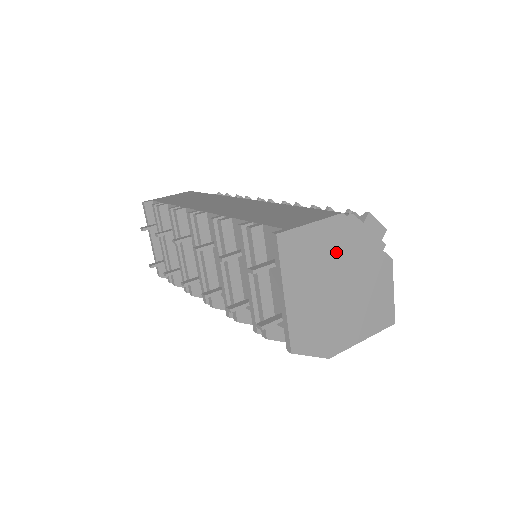
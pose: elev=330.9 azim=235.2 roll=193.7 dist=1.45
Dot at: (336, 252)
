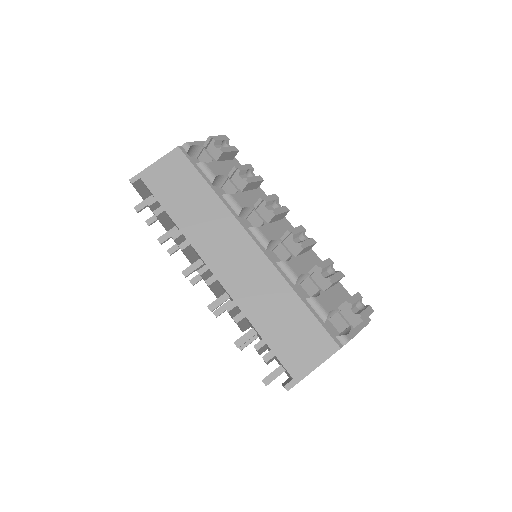
Dot at: occluded
